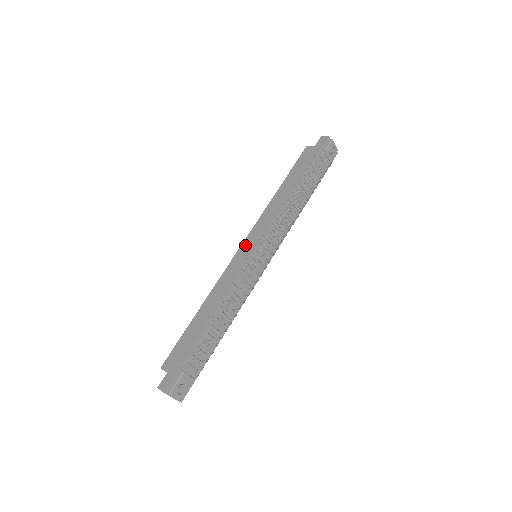
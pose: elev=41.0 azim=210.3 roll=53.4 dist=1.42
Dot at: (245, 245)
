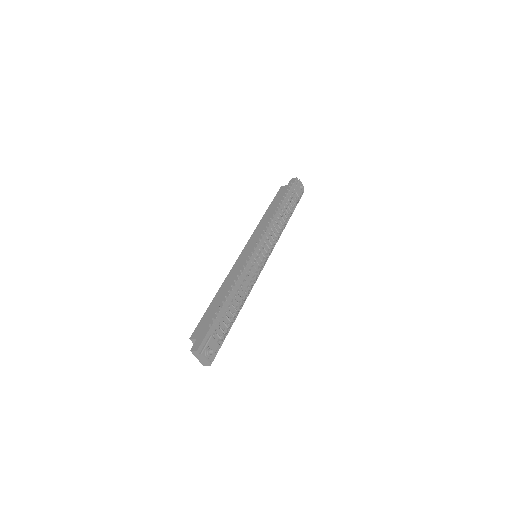
Dot at: (246, 248)
